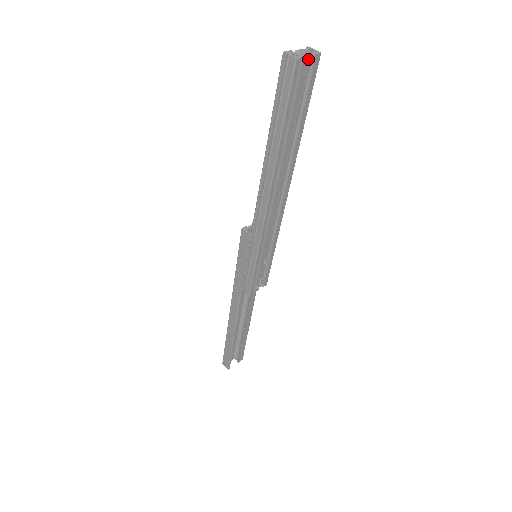
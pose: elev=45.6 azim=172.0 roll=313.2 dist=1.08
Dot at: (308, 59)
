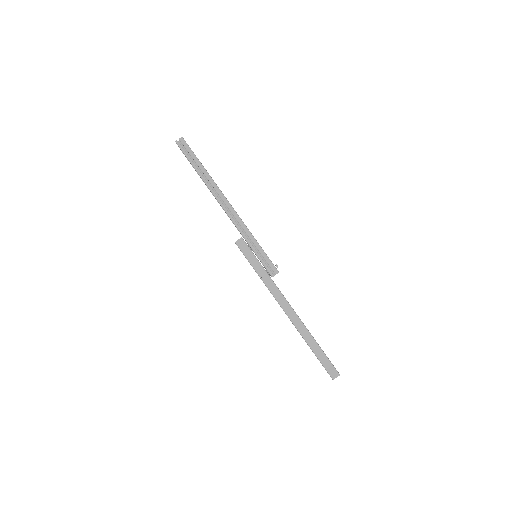
Dot at: occluded
